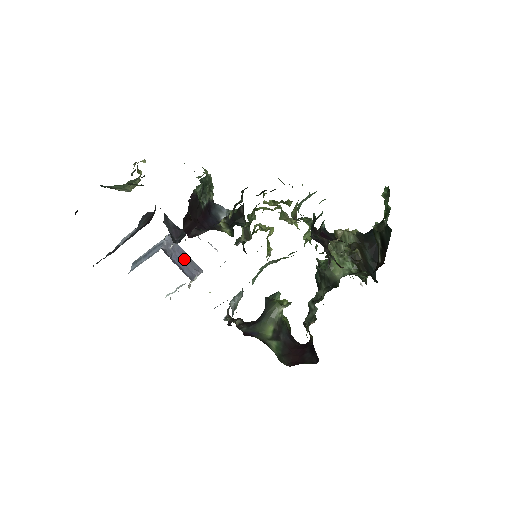
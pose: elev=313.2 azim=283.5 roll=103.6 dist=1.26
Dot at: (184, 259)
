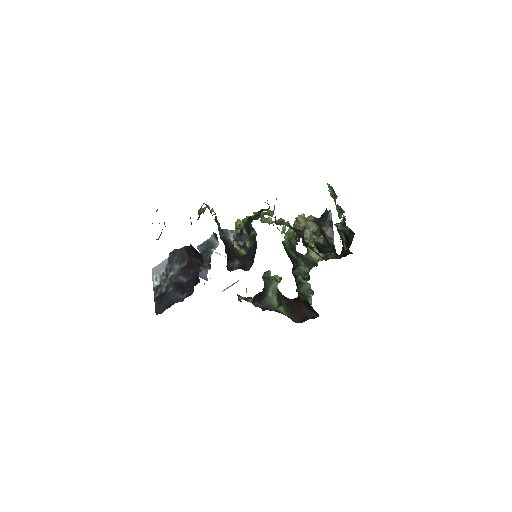
Dot at: occluded
